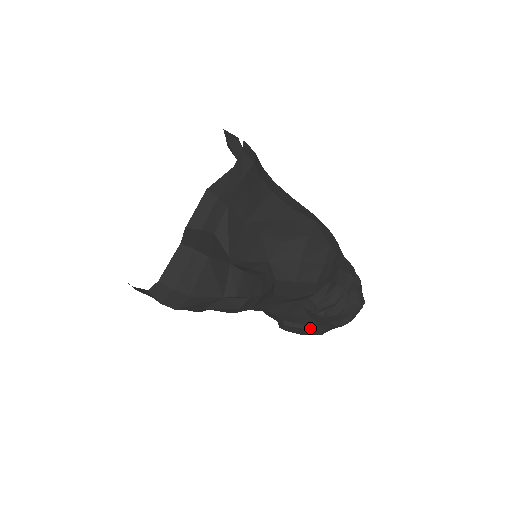
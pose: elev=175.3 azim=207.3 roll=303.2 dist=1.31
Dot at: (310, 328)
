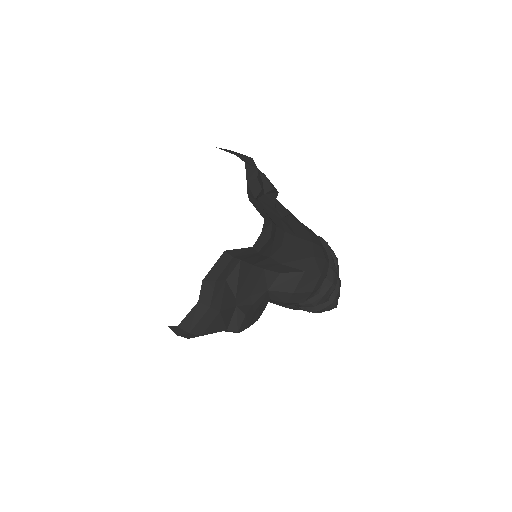
Dot at: (291, 308)
